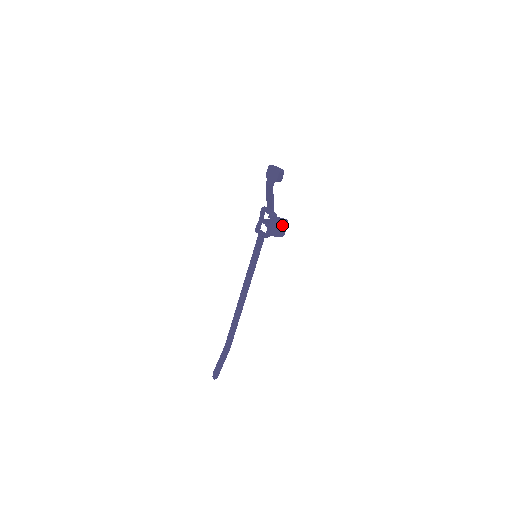
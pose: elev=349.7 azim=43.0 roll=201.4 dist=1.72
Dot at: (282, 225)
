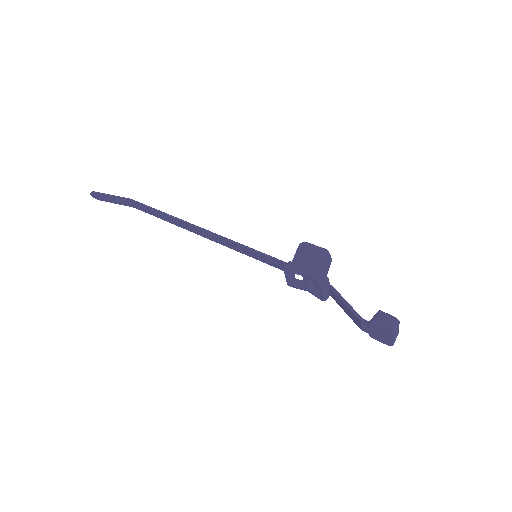
Dot at: occluded
